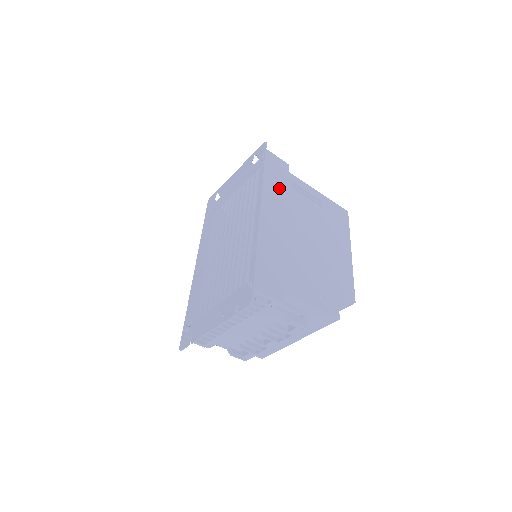
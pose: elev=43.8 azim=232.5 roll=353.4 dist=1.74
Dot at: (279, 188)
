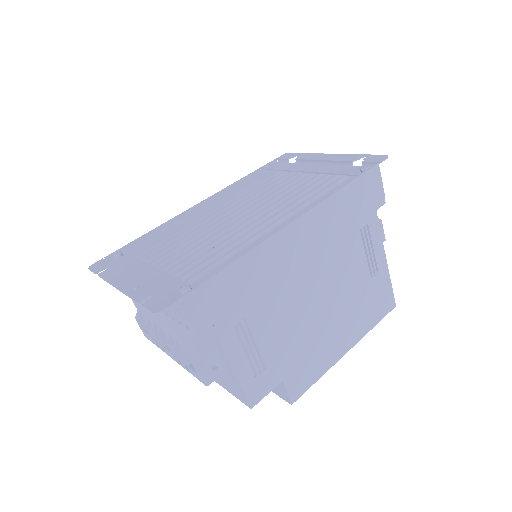
Dot at: (344, 218)
